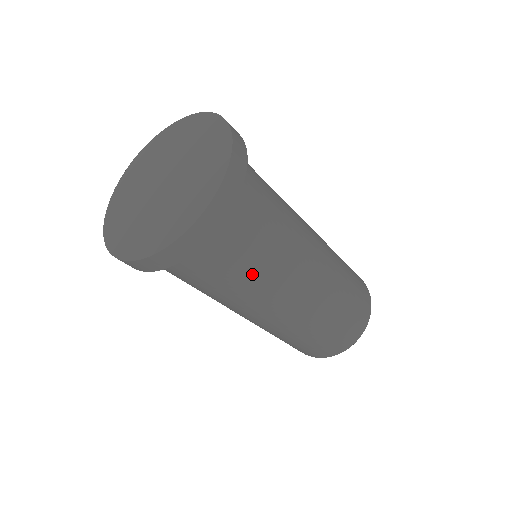
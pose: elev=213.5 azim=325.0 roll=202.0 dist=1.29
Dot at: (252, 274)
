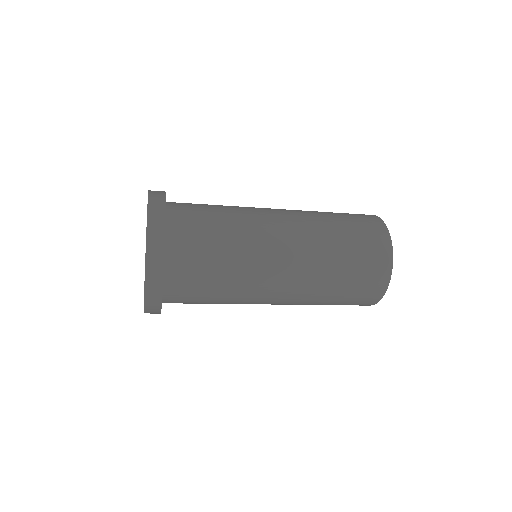
Dot at: (226, 285)
